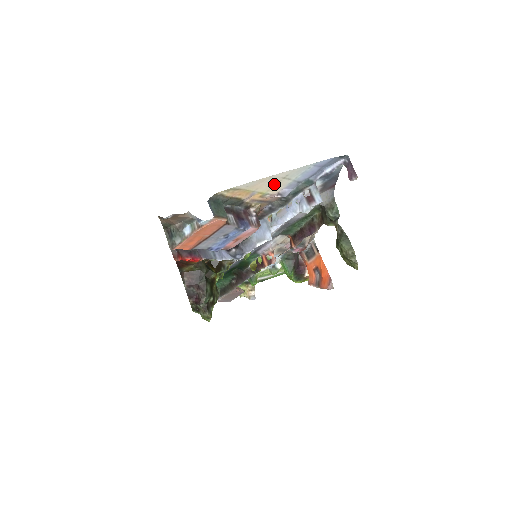
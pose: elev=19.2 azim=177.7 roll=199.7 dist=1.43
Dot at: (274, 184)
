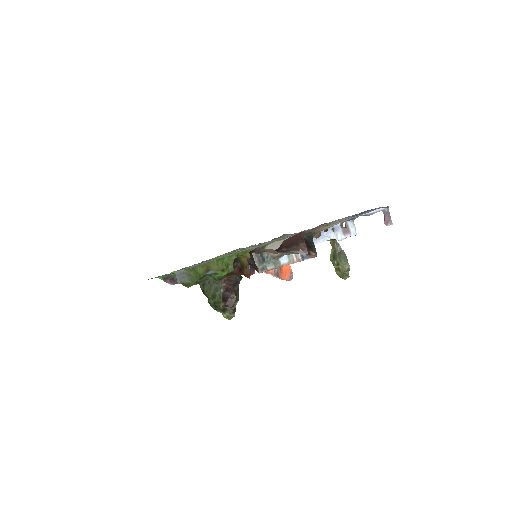
Dot at: occluded
